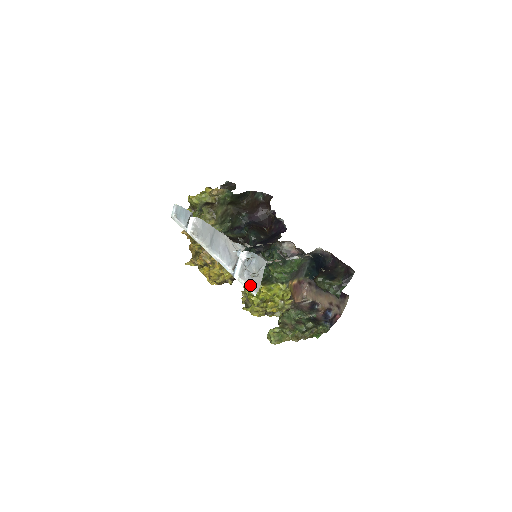
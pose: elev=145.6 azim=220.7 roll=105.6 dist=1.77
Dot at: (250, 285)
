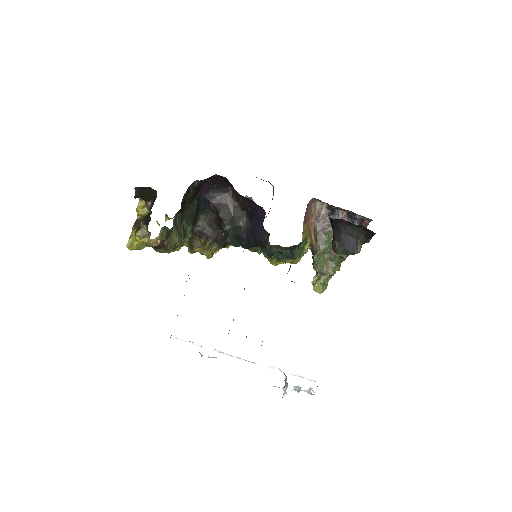
Dot at: occluded
